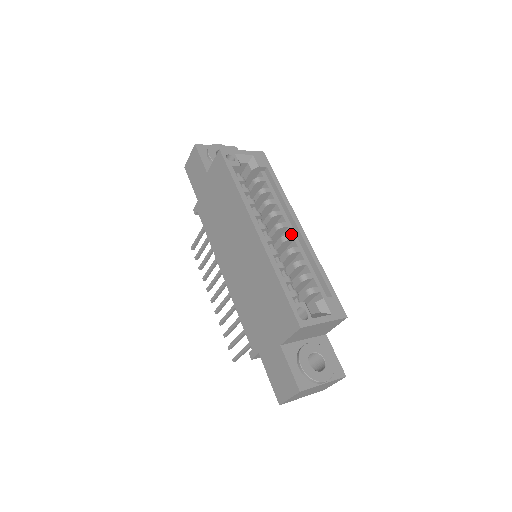
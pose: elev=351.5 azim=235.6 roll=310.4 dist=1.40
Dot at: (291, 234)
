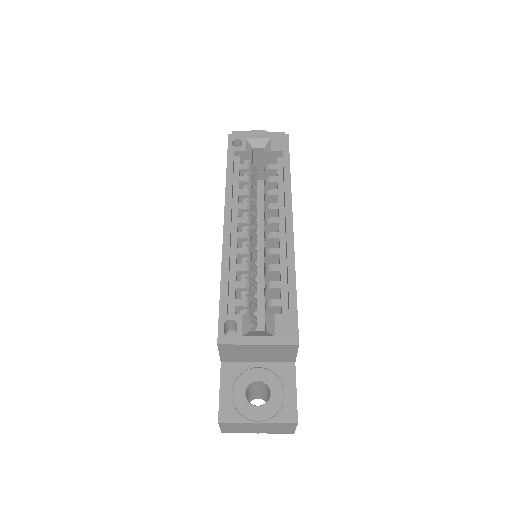
Dot at: (278, 232)
